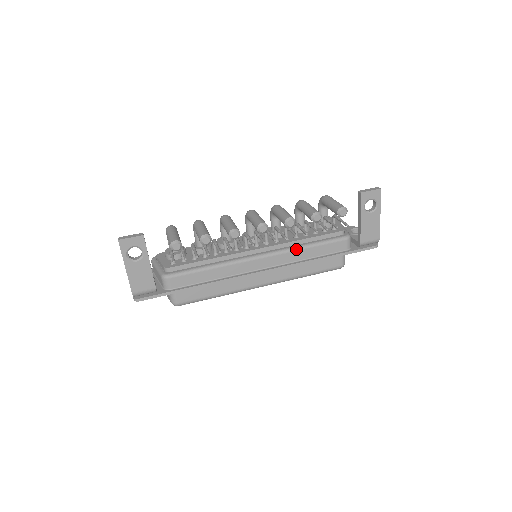
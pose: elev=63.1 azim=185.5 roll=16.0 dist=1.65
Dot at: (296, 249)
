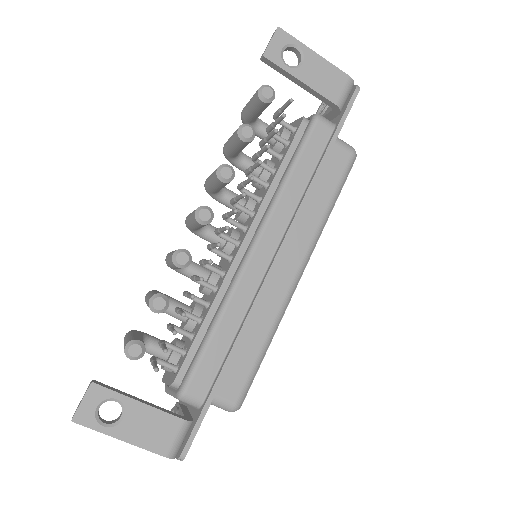
Dot at: (279, 195)
